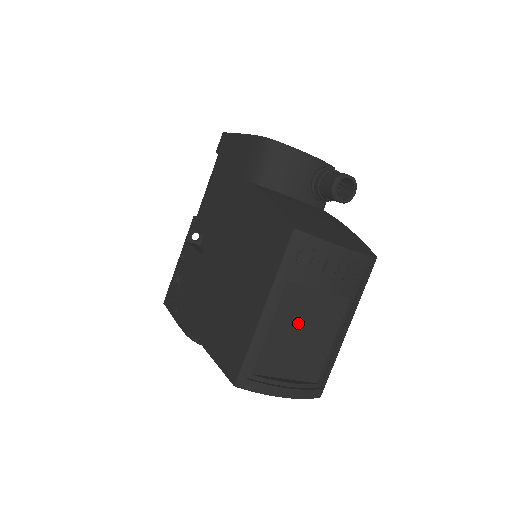
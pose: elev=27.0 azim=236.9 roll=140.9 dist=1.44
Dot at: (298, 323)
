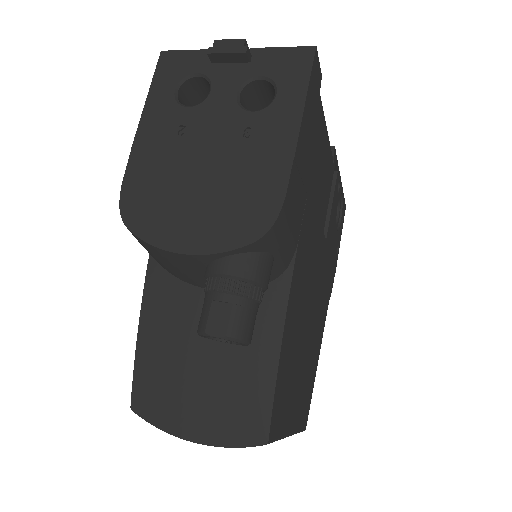
Dot at: occluded
